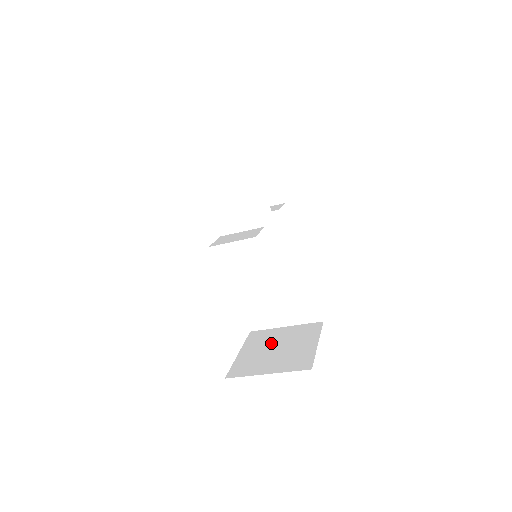
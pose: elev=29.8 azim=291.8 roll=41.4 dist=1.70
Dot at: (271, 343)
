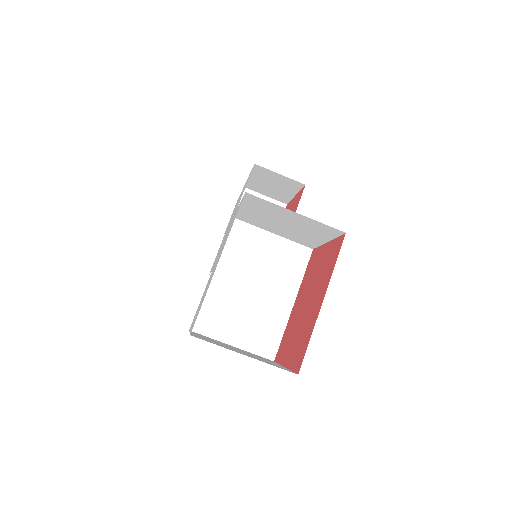
Dot at: (226, 345)
